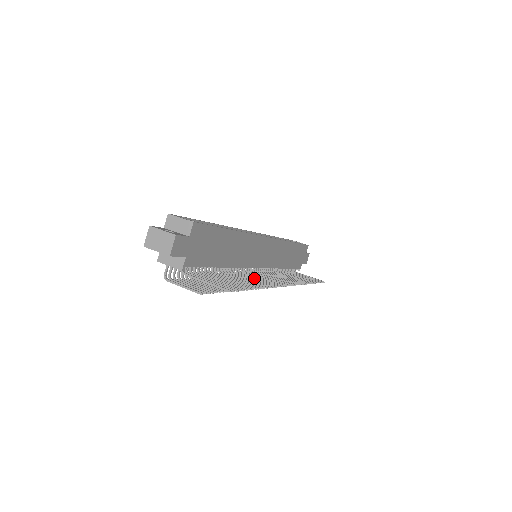
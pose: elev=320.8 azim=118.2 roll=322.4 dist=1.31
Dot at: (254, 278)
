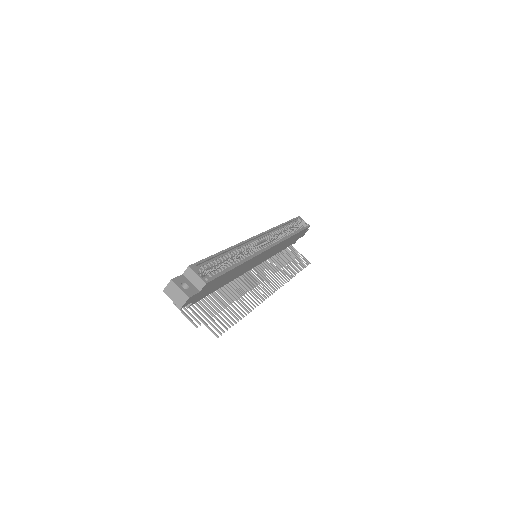
Dot at: (246, 289)
